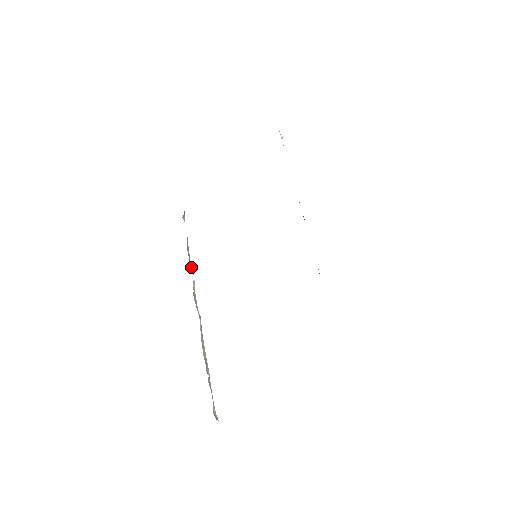
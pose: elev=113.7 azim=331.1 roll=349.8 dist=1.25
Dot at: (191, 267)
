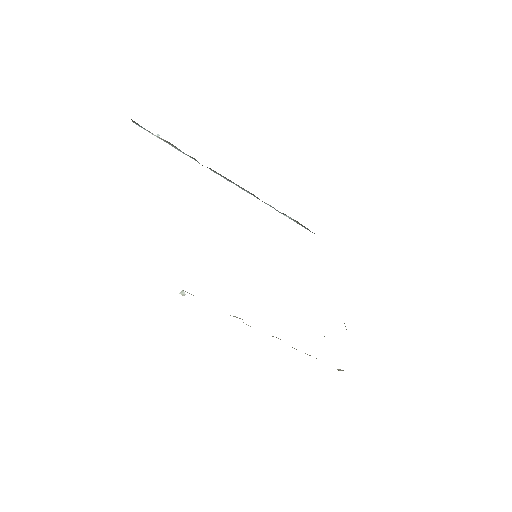
Dot at: occluded
